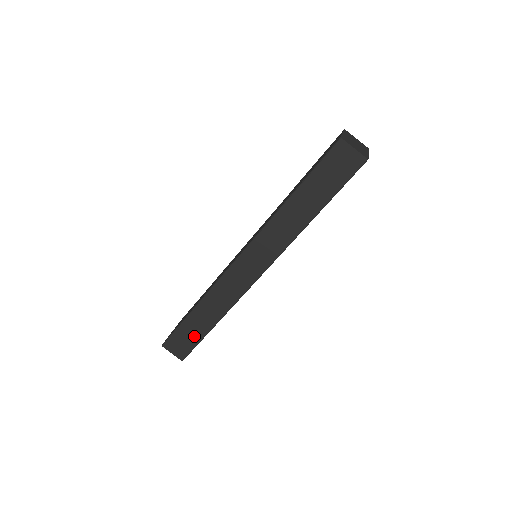
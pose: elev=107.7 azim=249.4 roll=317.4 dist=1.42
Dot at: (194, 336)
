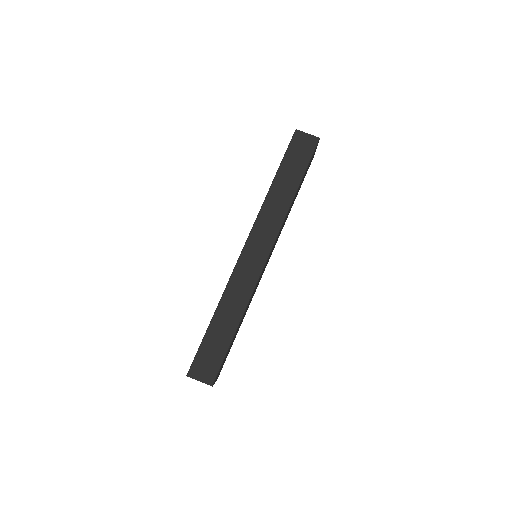
Dot at: (219, 348)
